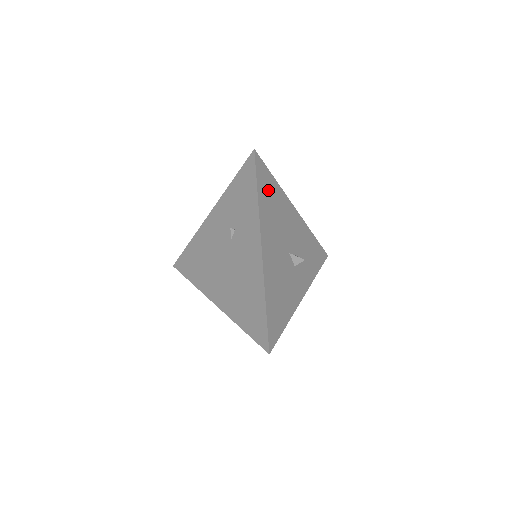
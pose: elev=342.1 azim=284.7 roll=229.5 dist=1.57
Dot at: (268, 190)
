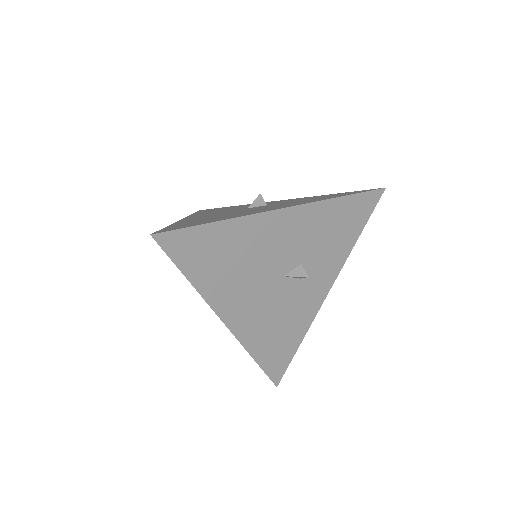
Dot at: (207, 252)
